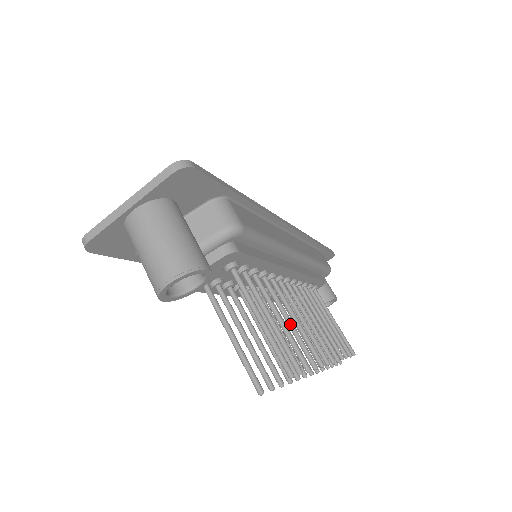
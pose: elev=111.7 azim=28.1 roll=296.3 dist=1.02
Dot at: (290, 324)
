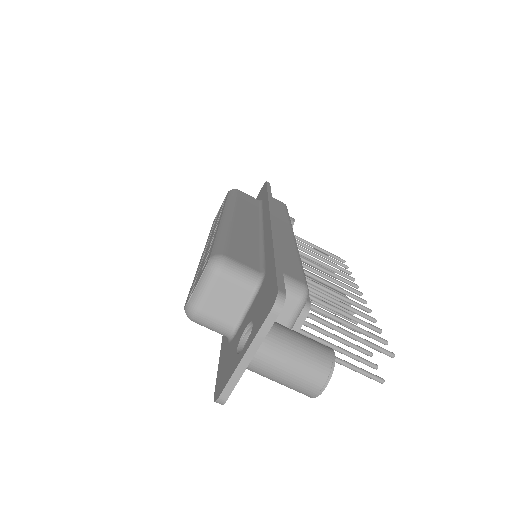
Dot at: (340, 304)
